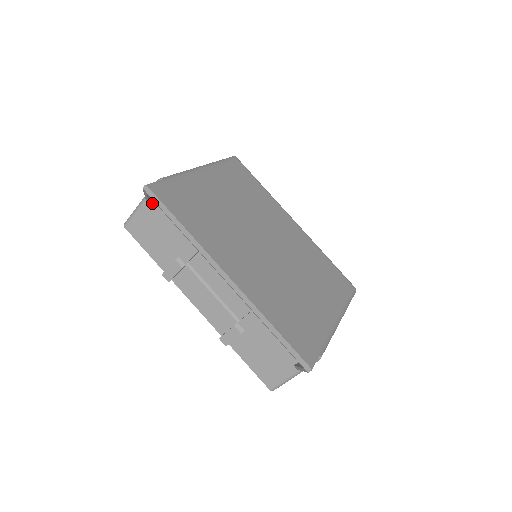
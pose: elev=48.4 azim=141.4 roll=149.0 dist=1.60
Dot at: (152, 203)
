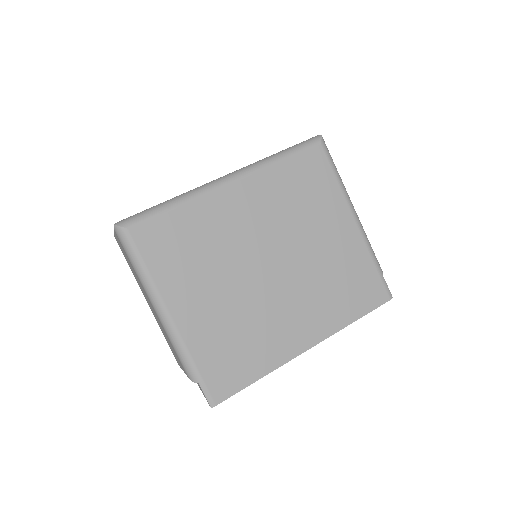
Dot at: occluded
